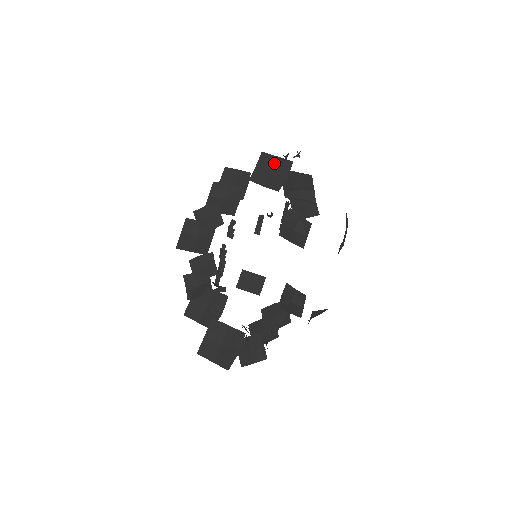
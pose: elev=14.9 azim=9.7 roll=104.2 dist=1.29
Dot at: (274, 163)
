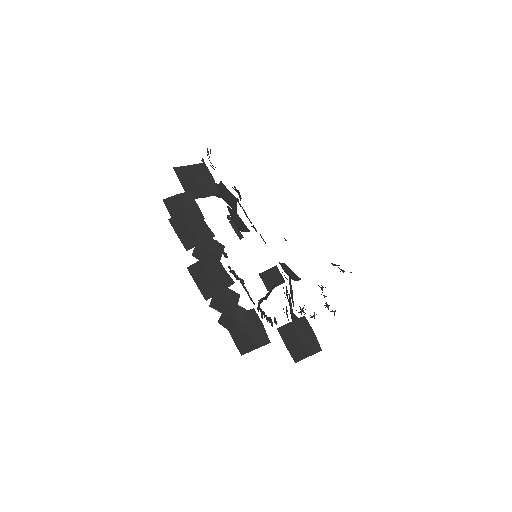
Dot at: (191, 173)
